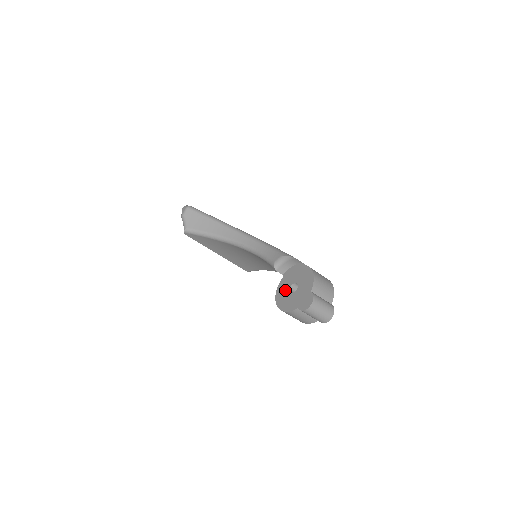
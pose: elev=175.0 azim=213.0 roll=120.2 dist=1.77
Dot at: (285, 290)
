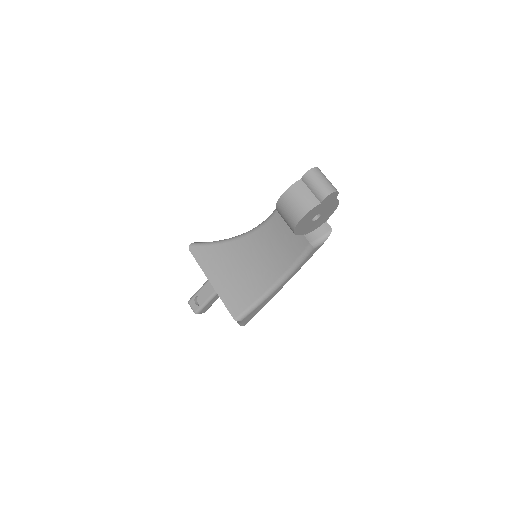
Dot at: occluded
